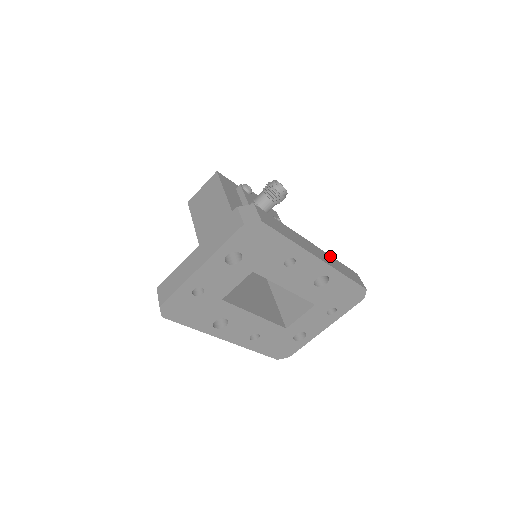
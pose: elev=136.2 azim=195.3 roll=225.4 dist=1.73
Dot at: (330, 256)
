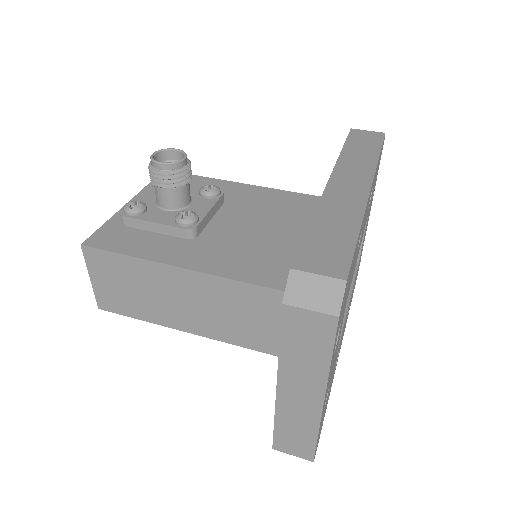
Dot at: (340, 160)
